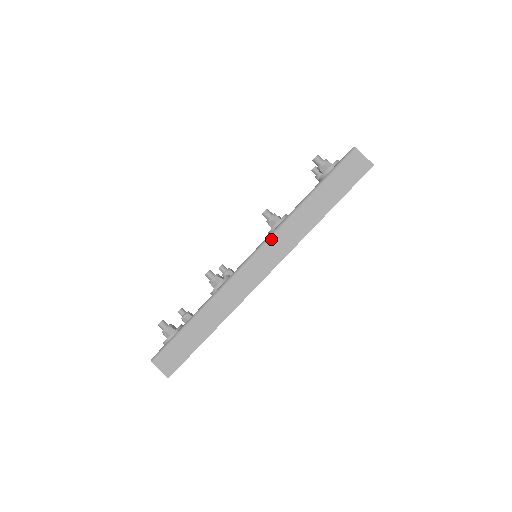
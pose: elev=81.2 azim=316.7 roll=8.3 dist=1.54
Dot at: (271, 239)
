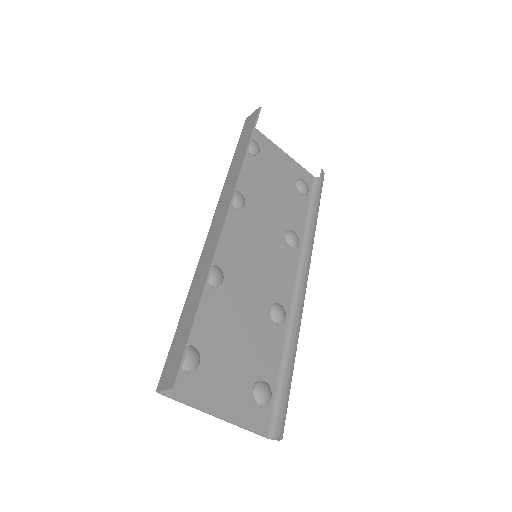
Dot at: (219, 201)
